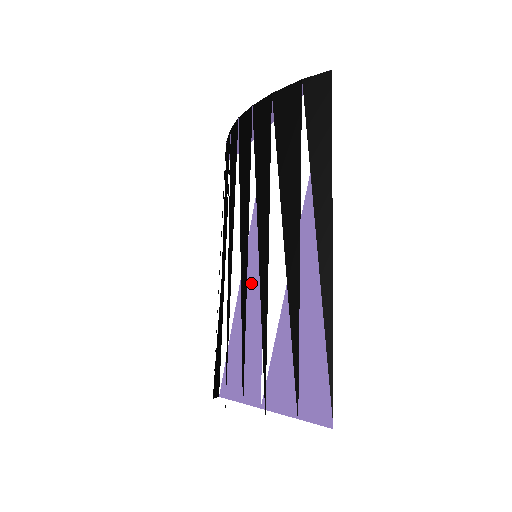
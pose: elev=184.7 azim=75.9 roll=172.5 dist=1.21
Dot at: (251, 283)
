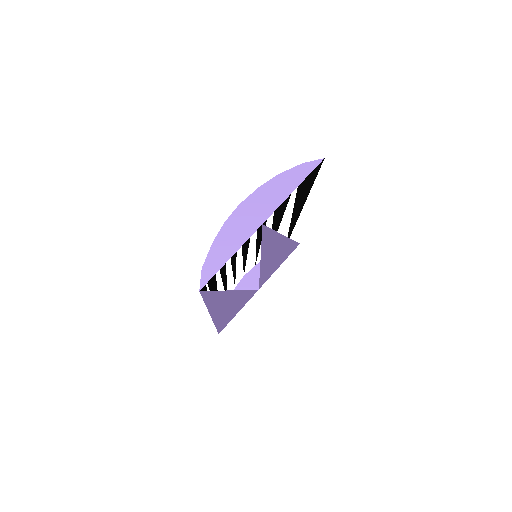
Dot at: occluded
